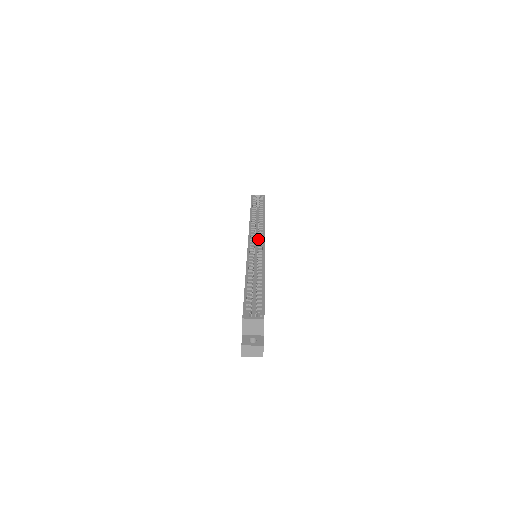
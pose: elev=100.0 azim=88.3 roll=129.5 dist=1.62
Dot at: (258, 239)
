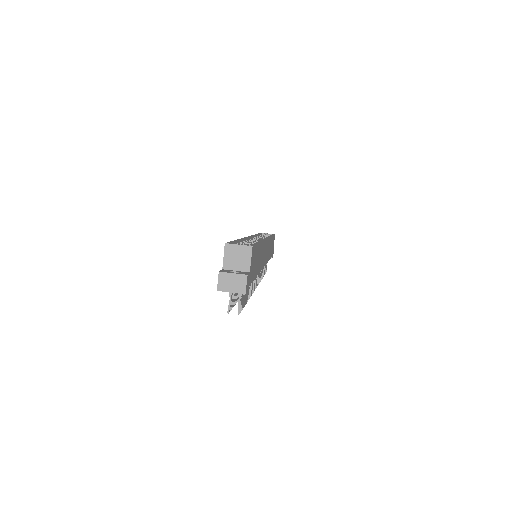
Dot at: occluded
